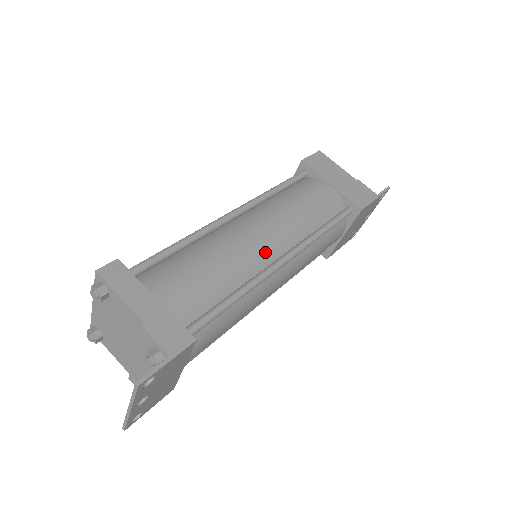
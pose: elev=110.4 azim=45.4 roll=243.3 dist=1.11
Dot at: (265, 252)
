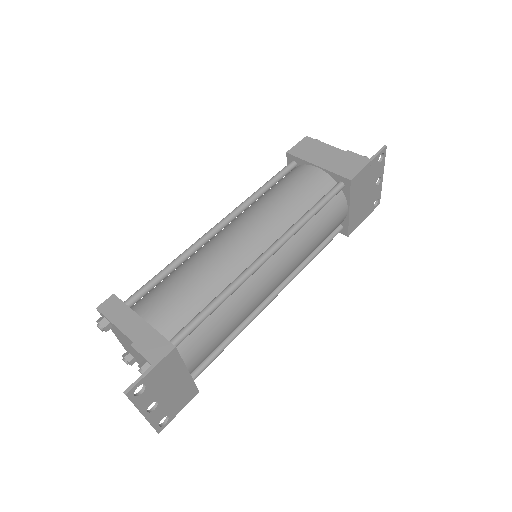
Dot at: (247, 252)
